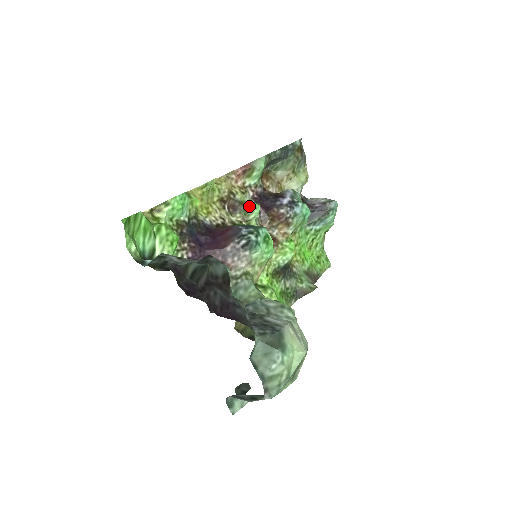
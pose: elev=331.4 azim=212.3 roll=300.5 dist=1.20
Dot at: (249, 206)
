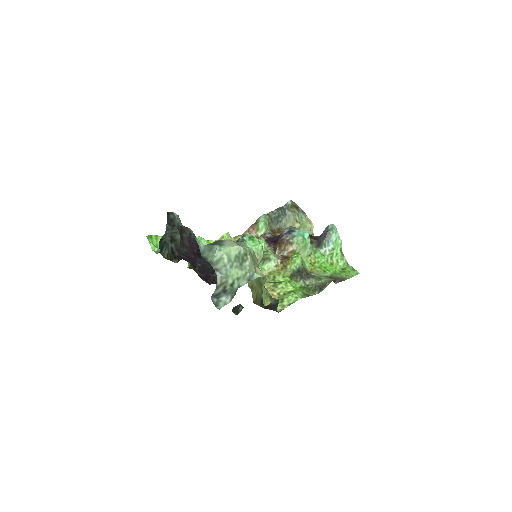
Dot at: occluded
